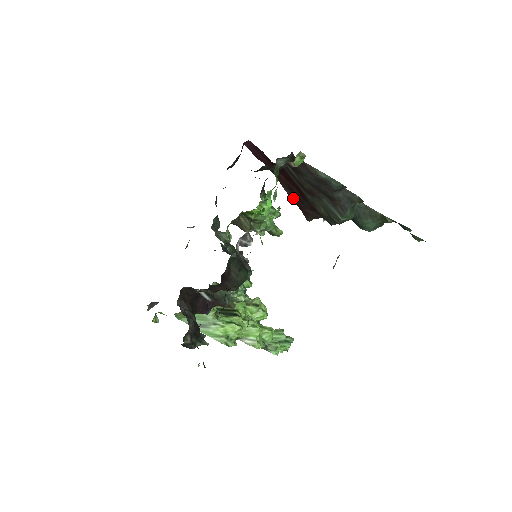
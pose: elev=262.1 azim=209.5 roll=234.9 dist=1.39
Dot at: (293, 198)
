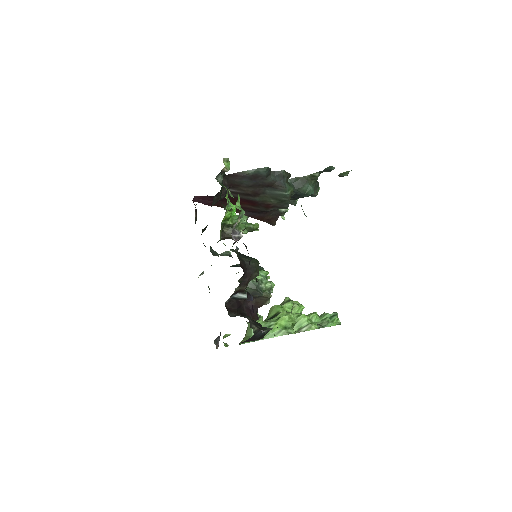
Dot at: (251, 216)
